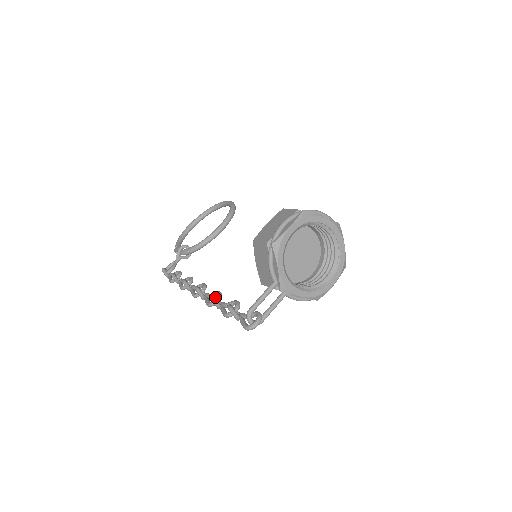
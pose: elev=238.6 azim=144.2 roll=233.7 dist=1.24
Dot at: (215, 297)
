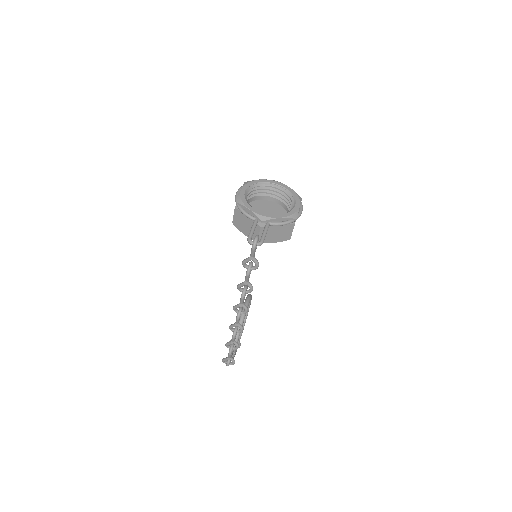
Dot at: (243, 289)
